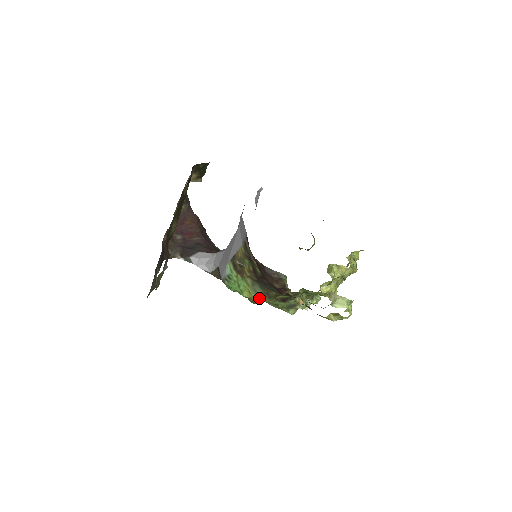
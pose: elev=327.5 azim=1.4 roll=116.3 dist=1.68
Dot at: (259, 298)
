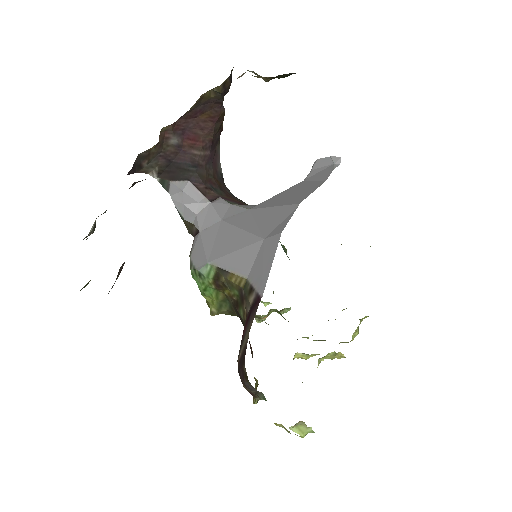
Dot at: (219, 312)
